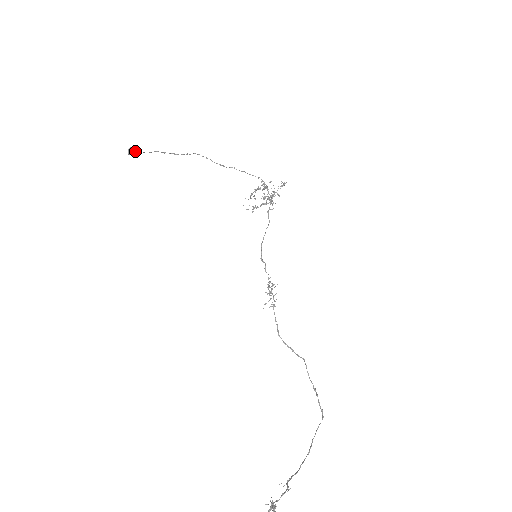
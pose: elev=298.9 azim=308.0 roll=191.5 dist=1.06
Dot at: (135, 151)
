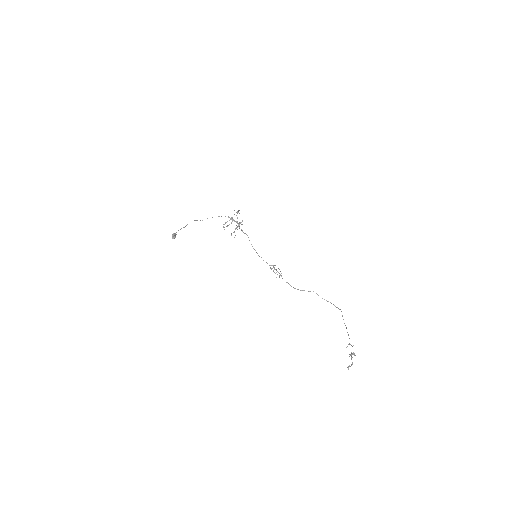
Dot at: (175, 236)
